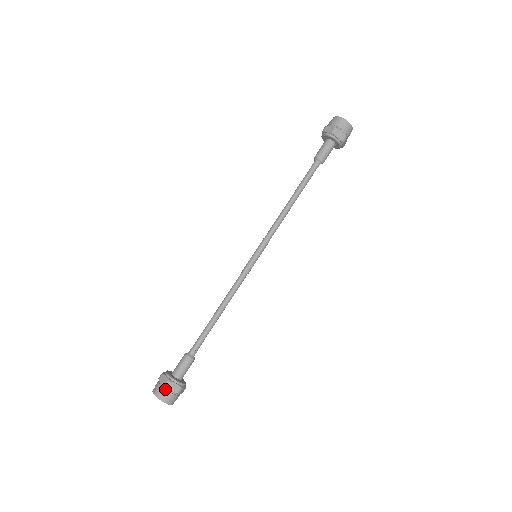
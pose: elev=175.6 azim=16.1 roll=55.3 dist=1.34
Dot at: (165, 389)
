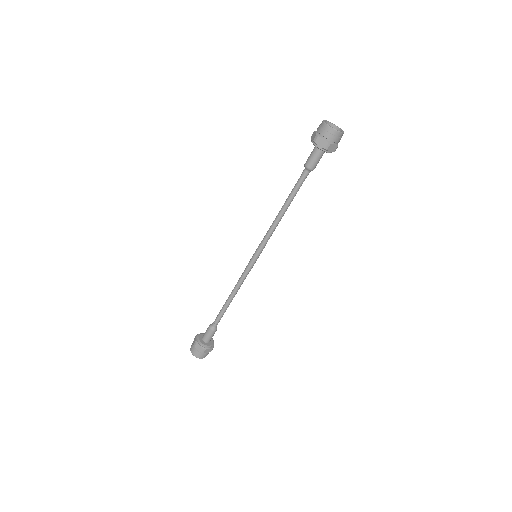
Dot at: (202, 353)
